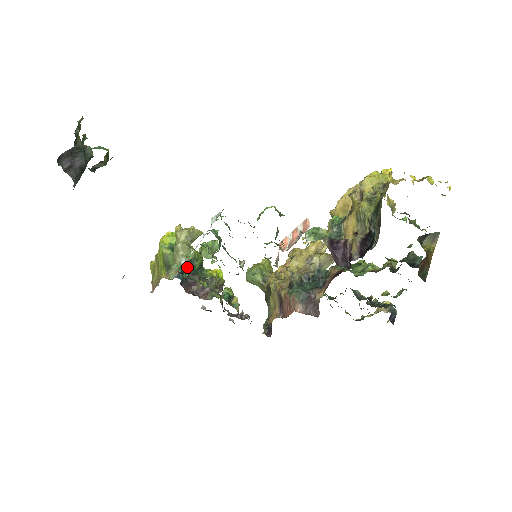
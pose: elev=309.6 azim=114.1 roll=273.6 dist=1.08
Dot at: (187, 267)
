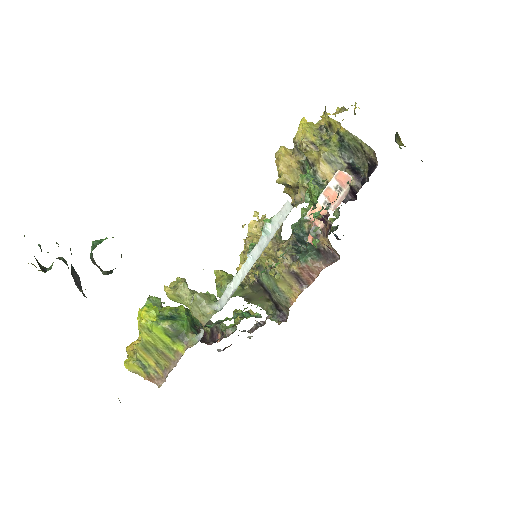
Dot at: occluded
